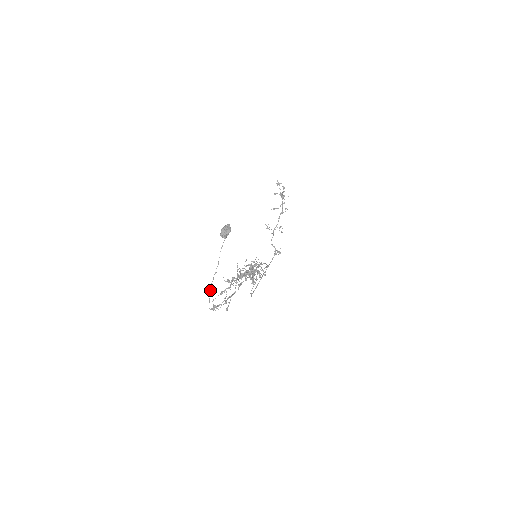
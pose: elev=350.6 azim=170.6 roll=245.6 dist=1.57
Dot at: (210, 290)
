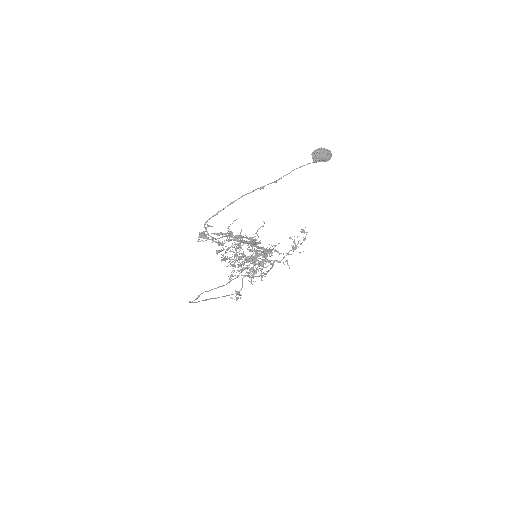
Dot at: (233, 201)
